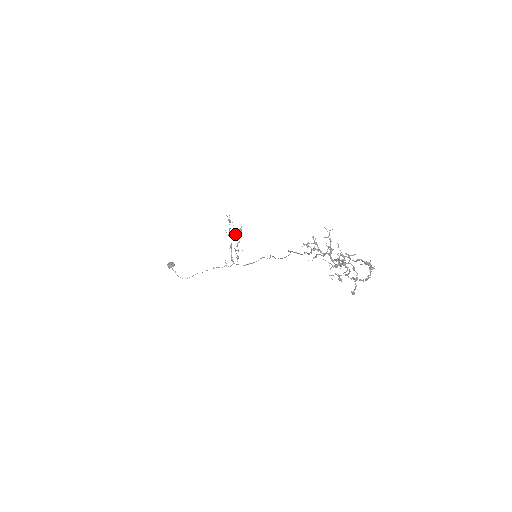
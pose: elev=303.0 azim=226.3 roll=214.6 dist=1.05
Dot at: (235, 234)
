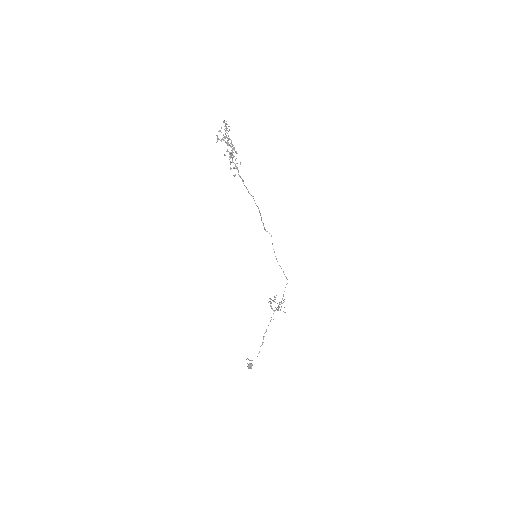
Dot at: (280, 304)
